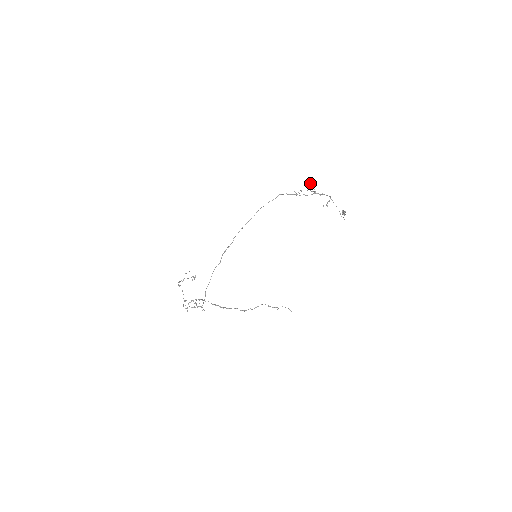
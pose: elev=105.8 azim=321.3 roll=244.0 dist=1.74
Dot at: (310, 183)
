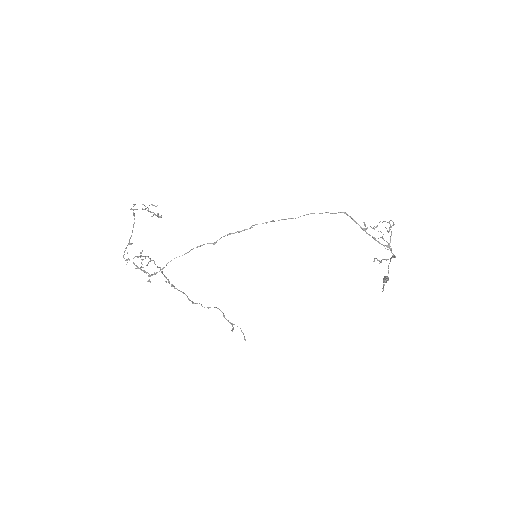
Dot at: occluded
